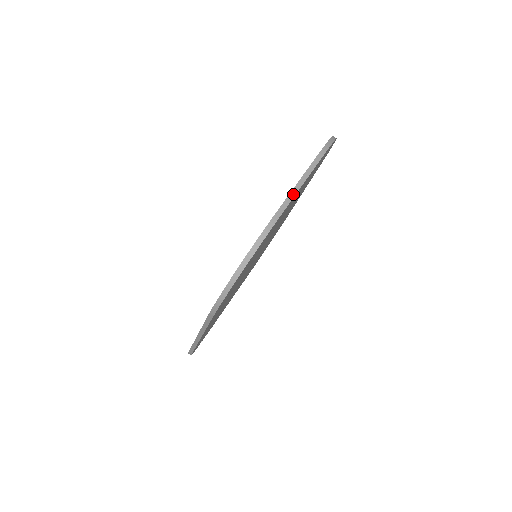
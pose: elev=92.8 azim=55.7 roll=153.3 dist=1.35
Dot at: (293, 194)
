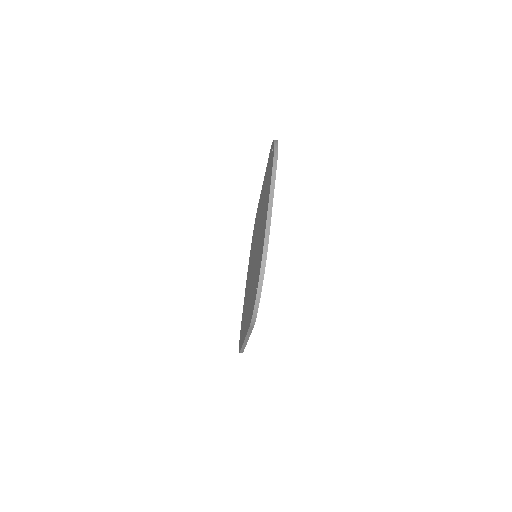
Dot at: (270, 212)
